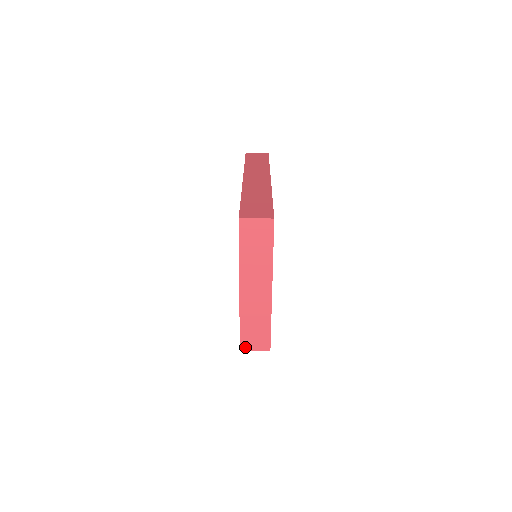
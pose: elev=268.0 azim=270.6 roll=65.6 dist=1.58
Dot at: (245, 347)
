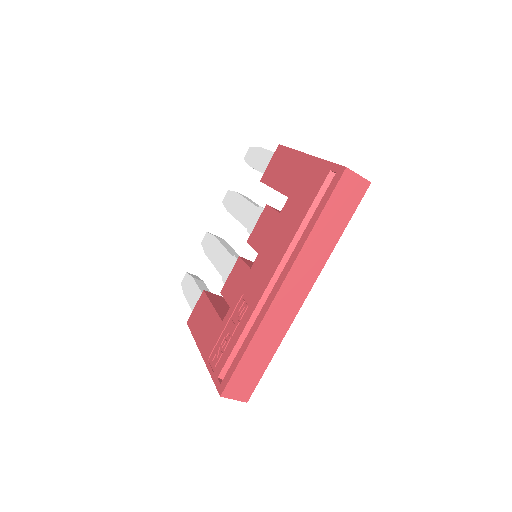
Dot at: occluded
